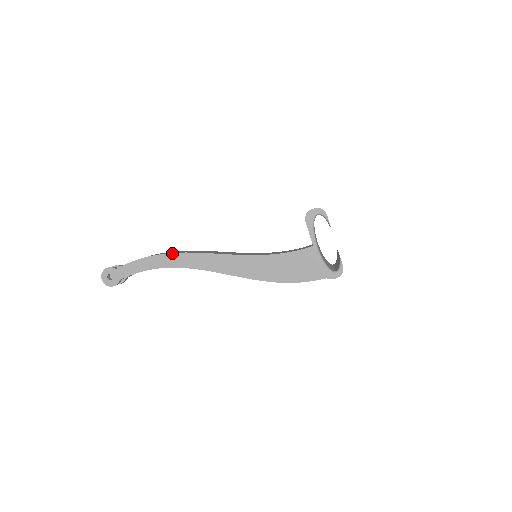
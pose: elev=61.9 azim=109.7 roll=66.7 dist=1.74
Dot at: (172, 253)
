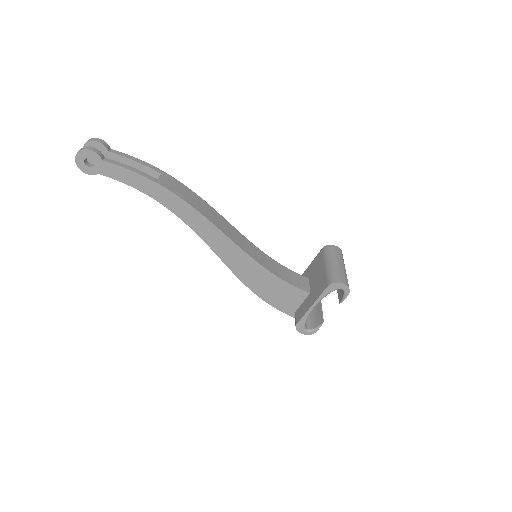
Dot at: (181, 199)
